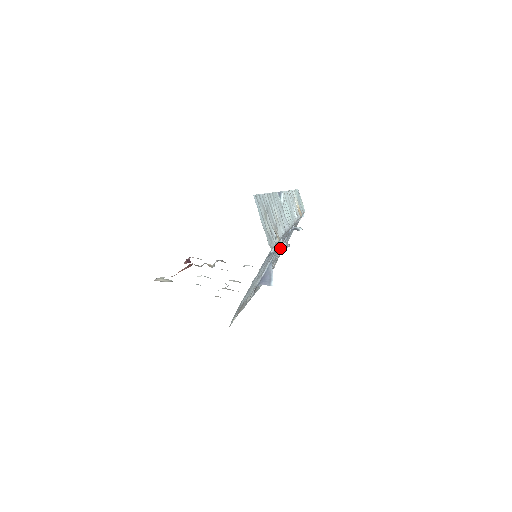
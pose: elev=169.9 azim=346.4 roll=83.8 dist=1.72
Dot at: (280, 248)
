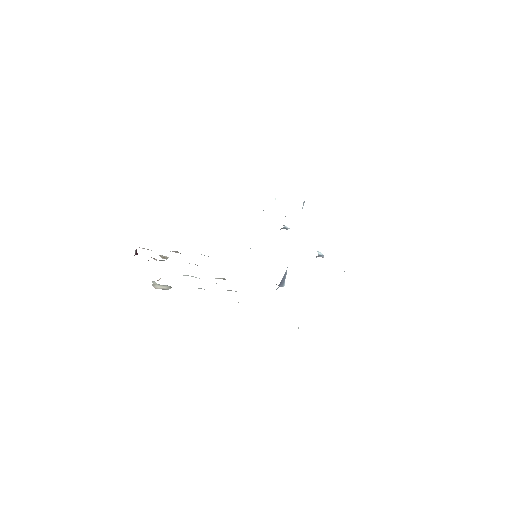
Dot at: occluded
